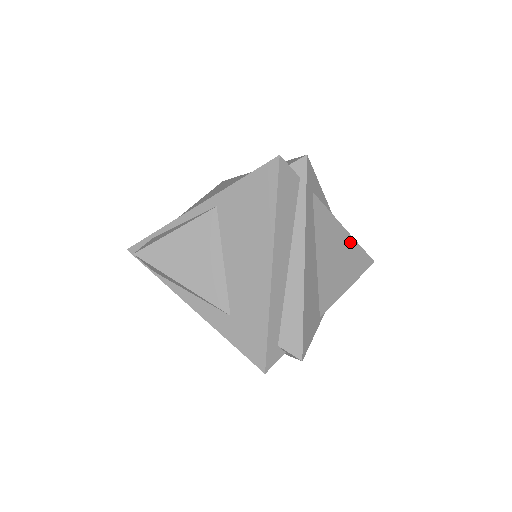
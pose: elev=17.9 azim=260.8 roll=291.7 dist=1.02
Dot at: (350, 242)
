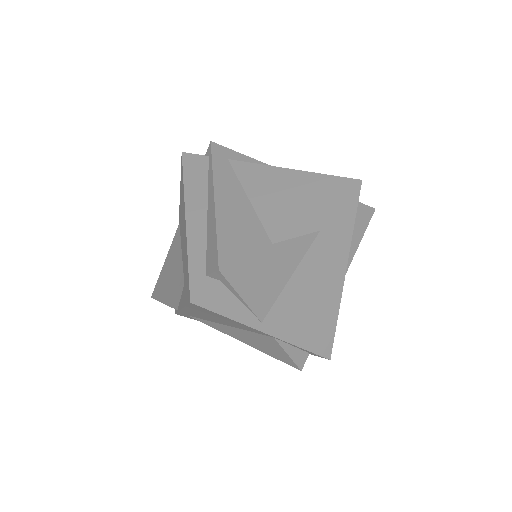
Dot at: (302, 176)
